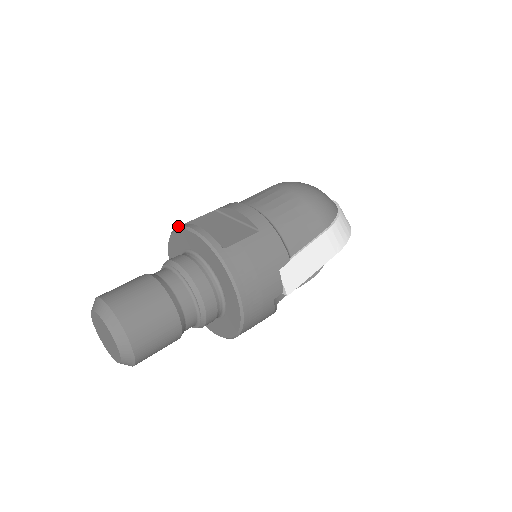
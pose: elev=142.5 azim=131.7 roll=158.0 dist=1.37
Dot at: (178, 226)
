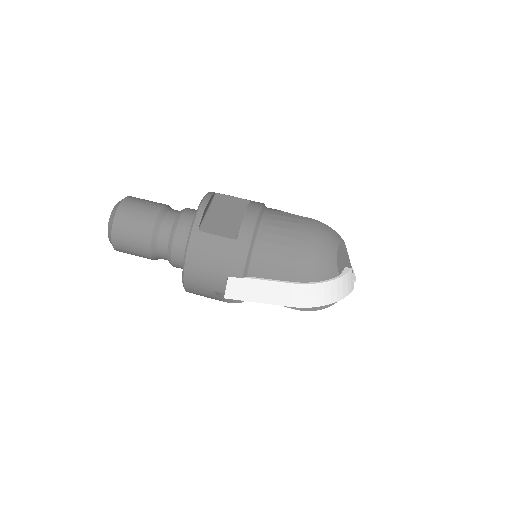
Dot at: (209, 192)
